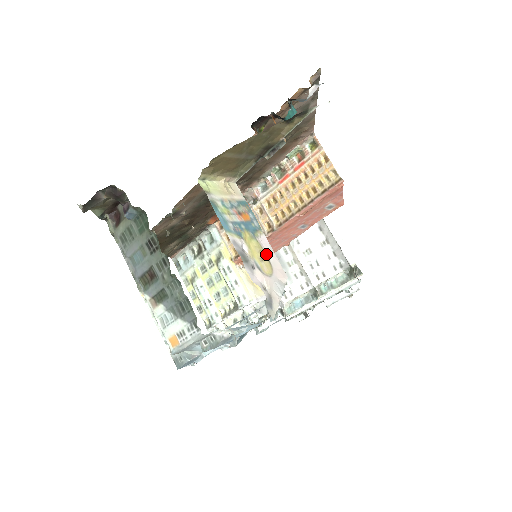
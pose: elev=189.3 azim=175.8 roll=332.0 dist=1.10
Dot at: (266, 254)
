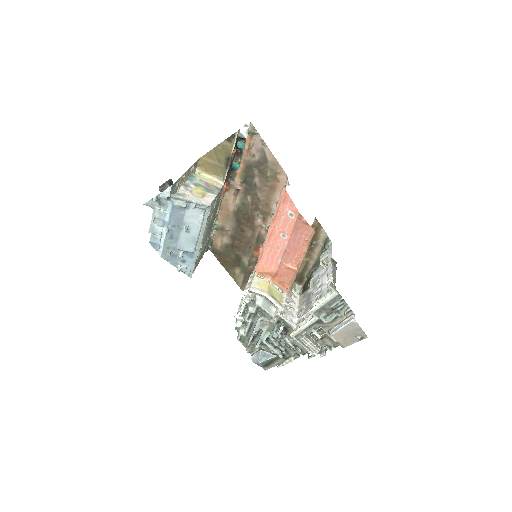
Dot at: (205, 196)
